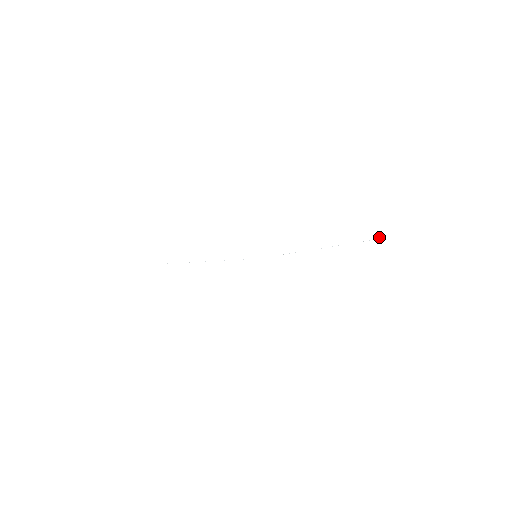
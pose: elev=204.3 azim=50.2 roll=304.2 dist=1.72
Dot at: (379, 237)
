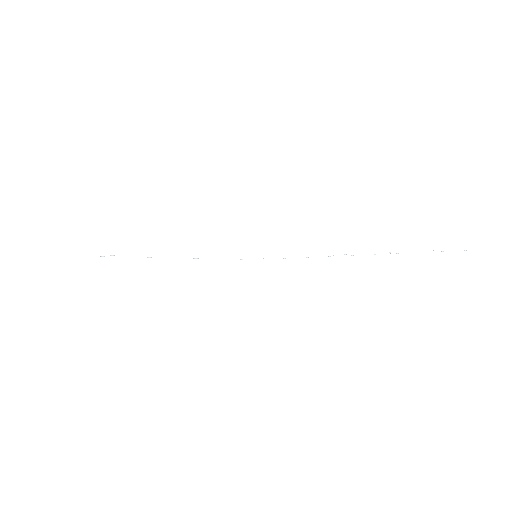
Dot at: occluded
